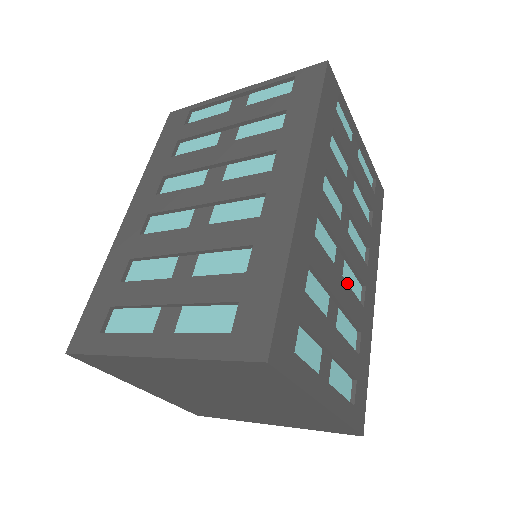
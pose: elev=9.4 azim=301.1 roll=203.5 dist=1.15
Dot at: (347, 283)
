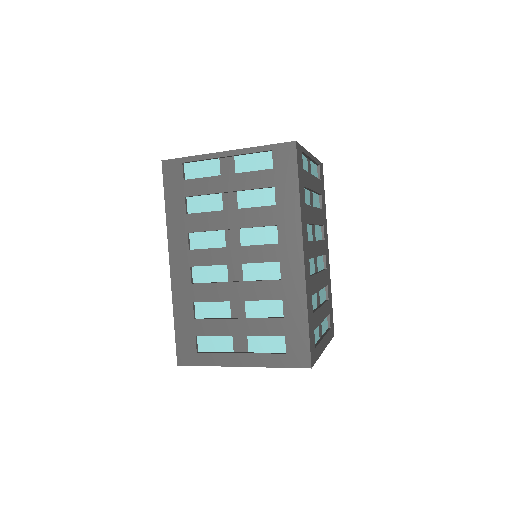
Dot at: (321, 271)
